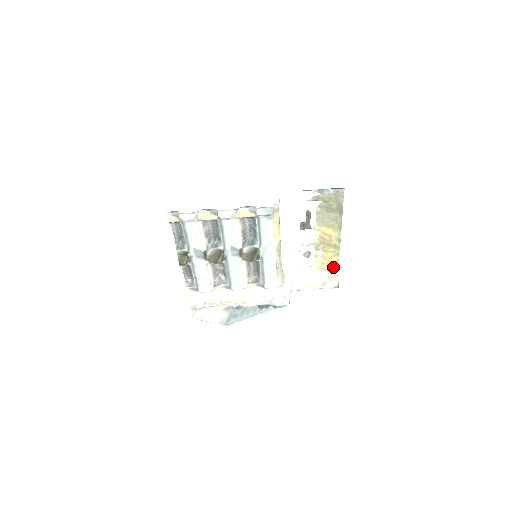
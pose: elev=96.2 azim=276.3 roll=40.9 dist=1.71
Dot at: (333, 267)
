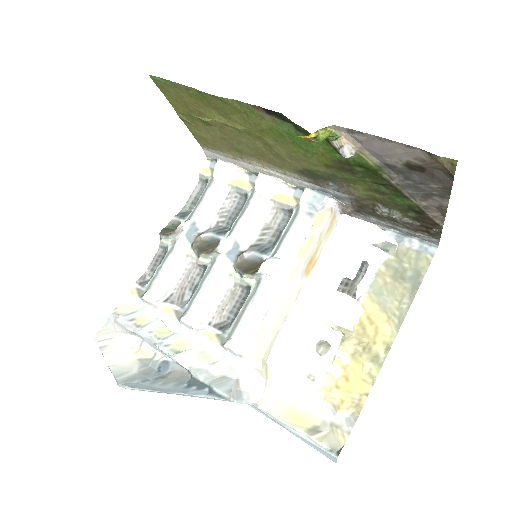
Dot at: (350, 407)
